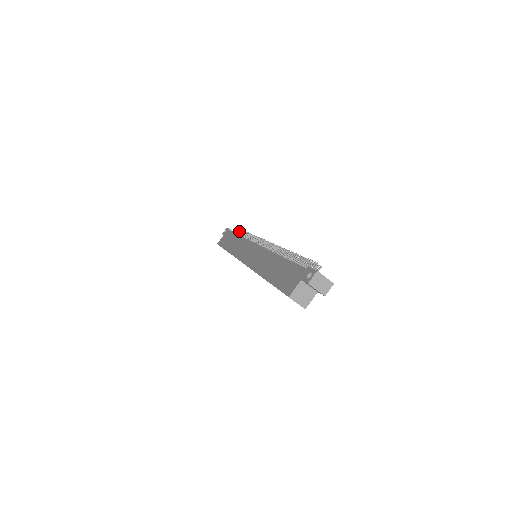
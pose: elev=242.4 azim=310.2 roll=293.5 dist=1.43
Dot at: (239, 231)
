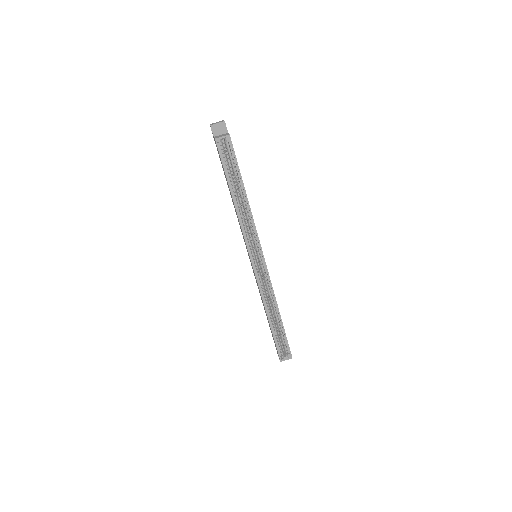
Dot at: occluded
